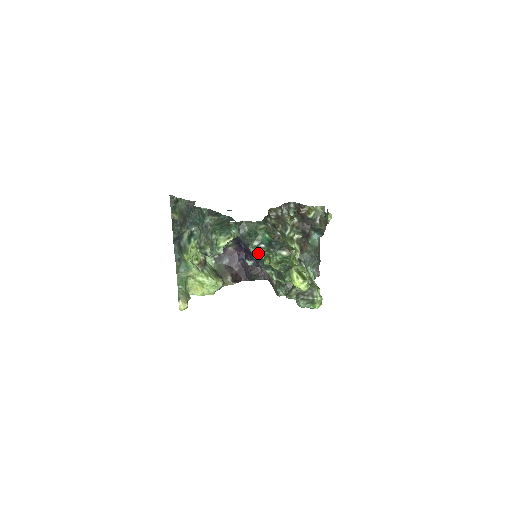
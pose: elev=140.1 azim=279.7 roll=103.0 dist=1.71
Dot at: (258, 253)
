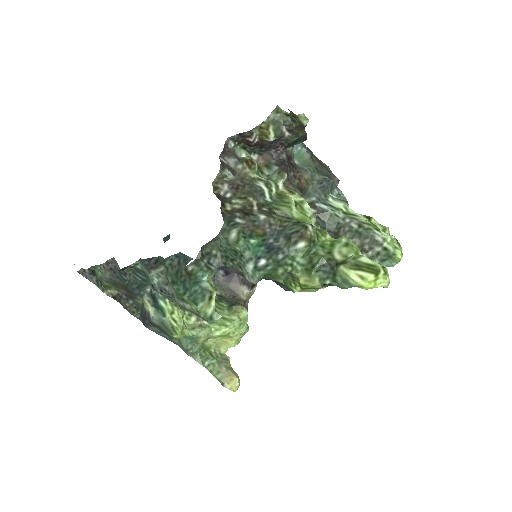
Dot at: (267, 279)
